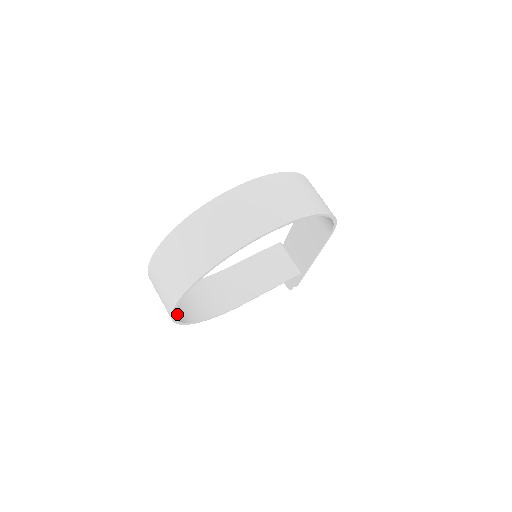
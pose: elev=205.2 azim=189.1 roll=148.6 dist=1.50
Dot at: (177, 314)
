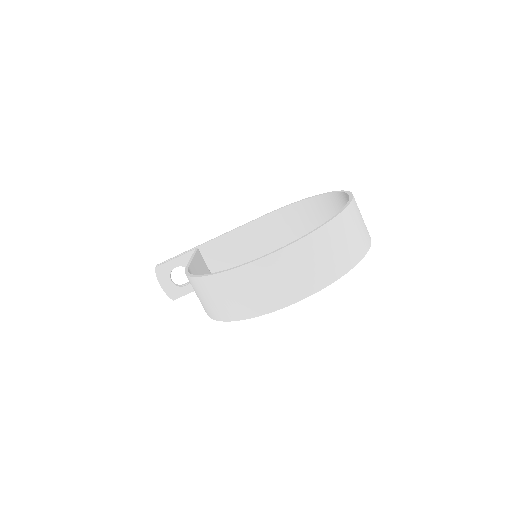
Dot at: (251, 306)
